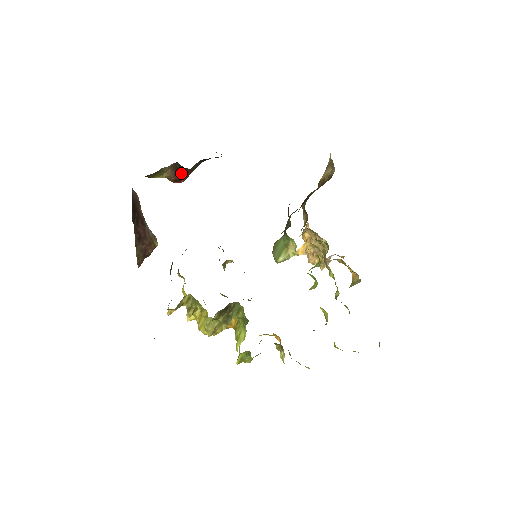
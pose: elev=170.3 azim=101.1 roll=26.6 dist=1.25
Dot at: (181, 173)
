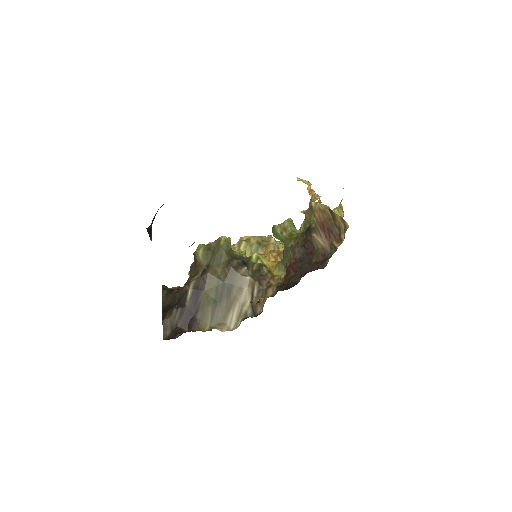
Dot at: occluded
